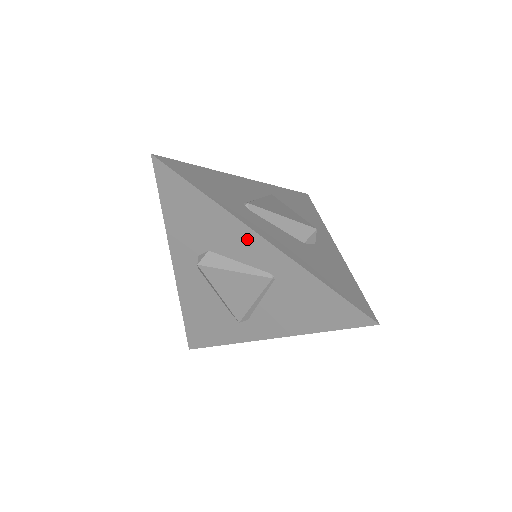
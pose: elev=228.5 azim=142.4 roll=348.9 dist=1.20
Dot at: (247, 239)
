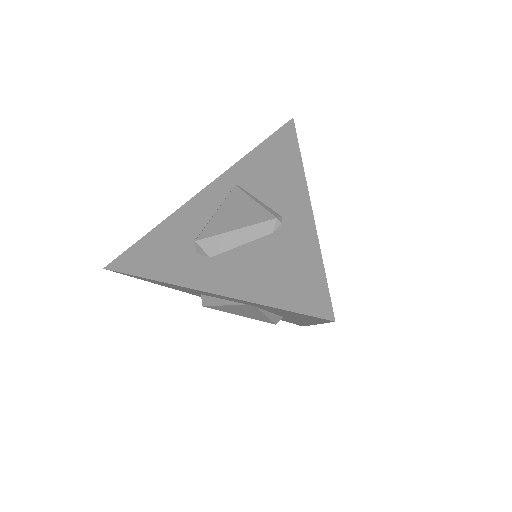
Dot at: (197, 204)
